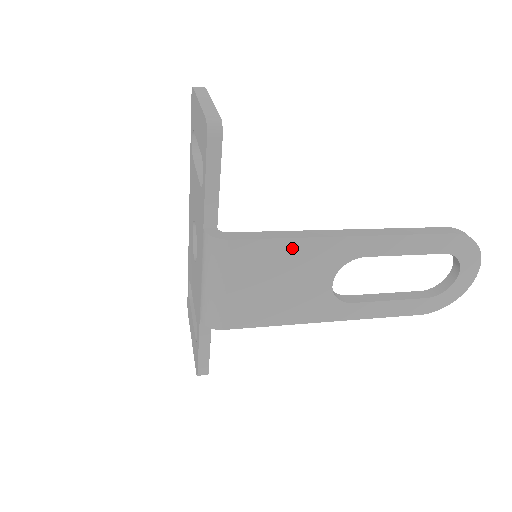
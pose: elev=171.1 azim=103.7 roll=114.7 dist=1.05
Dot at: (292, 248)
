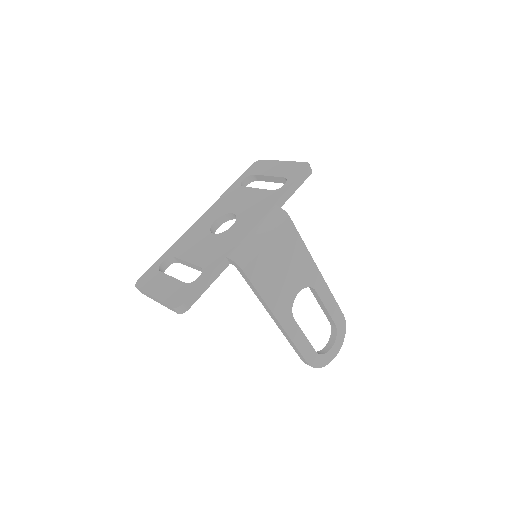
Dot at: (302, 251)
